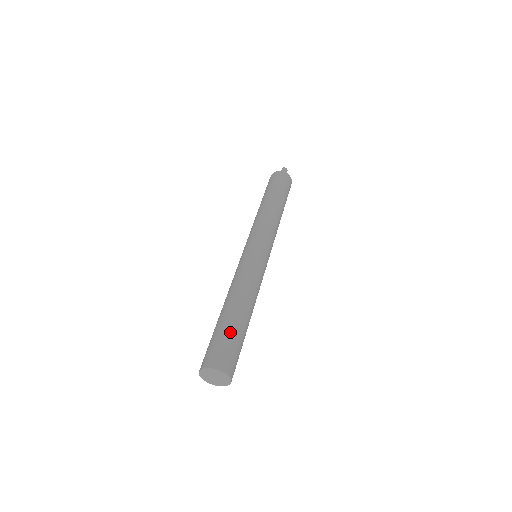
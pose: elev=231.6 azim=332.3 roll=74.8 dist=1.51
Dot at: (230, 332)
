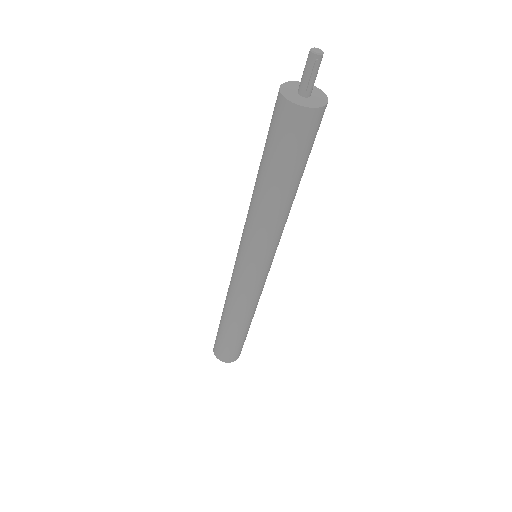
Dot at: (223, 340)
